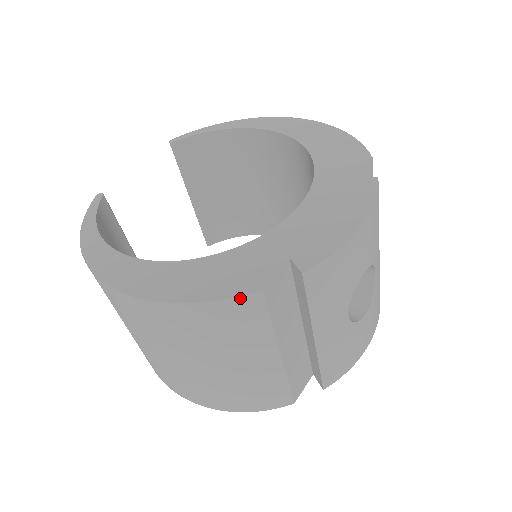
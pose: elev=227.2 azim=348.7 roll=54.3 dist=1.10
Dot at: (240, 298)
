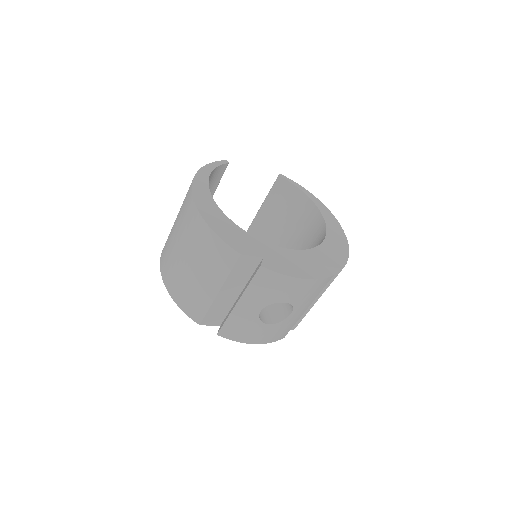
Dot at: (230, 248)
